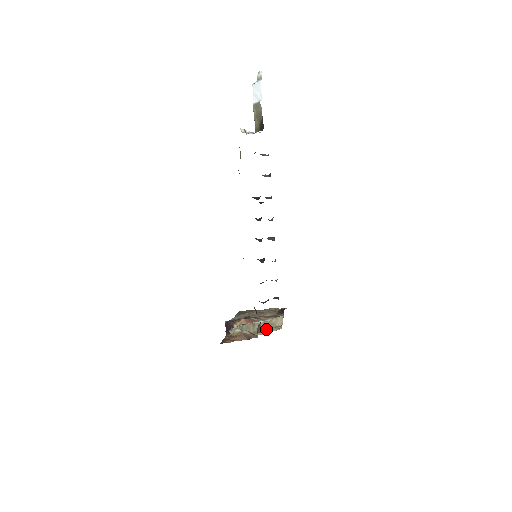
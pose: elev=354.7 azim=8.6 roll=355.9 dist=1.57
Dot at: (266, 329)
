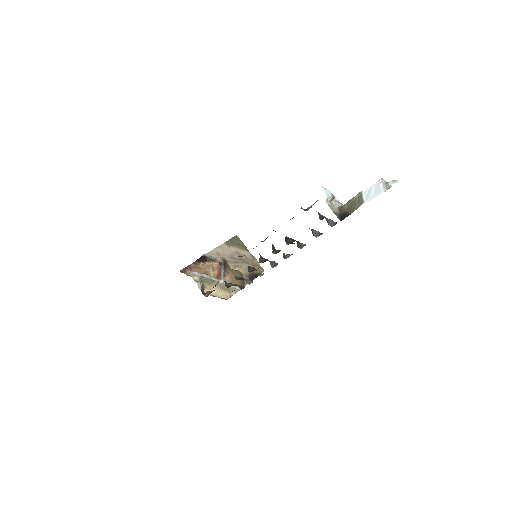
Dot at: (218, 291)
